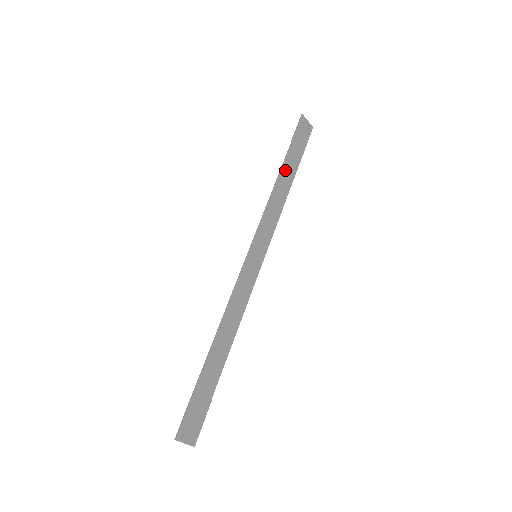
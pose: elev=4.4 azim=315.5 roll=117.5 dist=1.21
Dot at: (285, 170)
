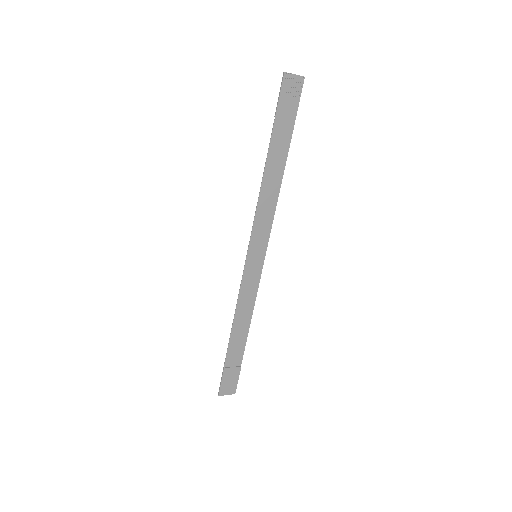
Dot at: (272, 157)
